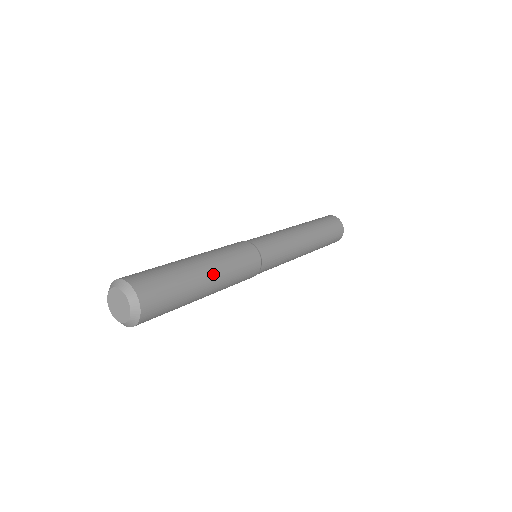
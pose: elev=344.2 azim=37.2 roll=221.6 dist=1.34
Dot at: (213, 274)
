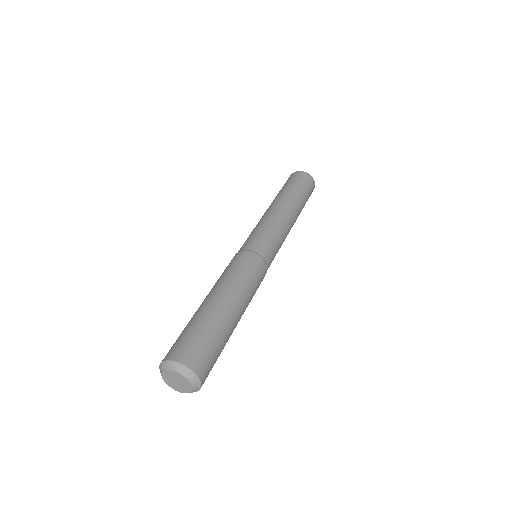
Dot at: (225, 297)
